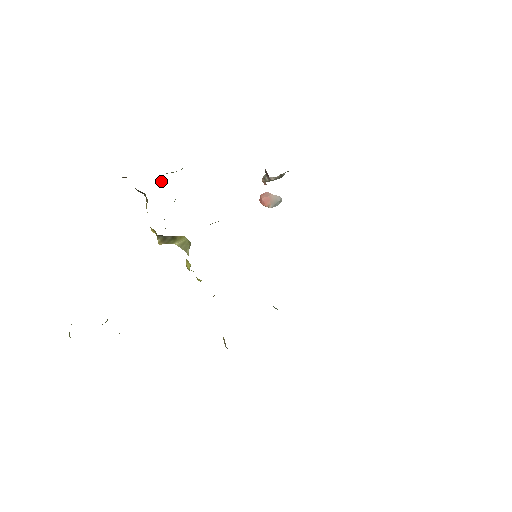
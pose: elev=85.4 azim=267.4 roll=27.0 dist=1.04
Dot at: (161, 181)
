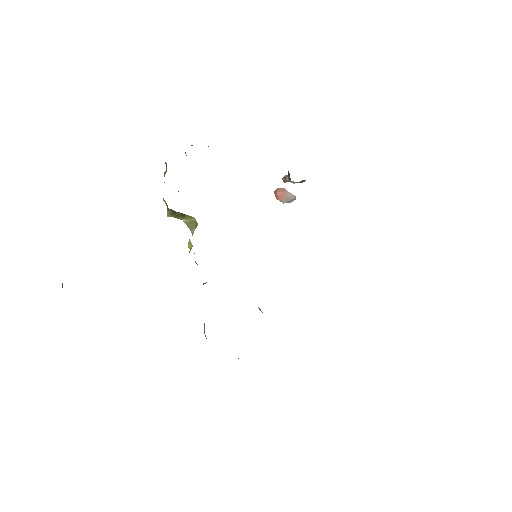
Dot at: occluded
